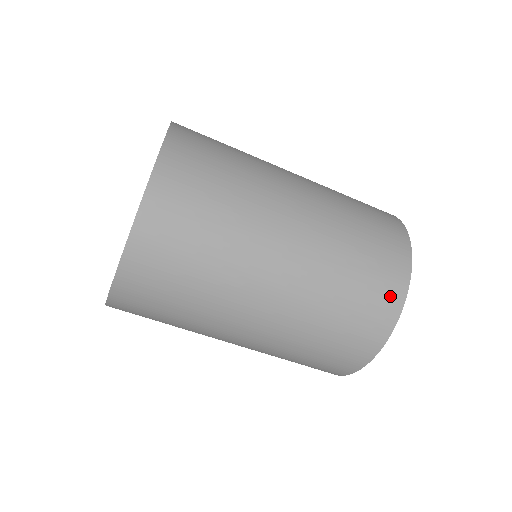
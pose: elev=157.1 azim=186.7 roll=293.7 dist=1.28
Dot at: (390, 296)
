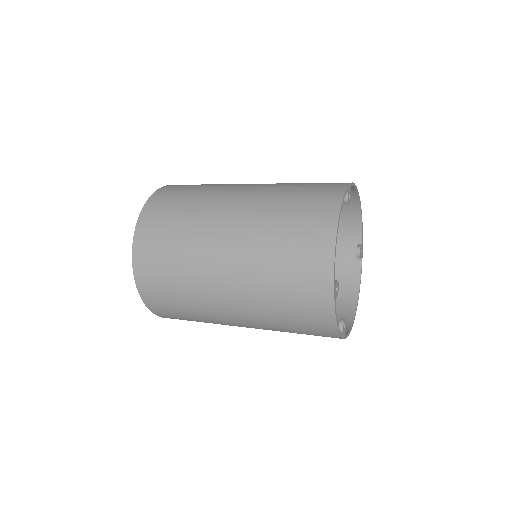
Dot at: (320, 238)
